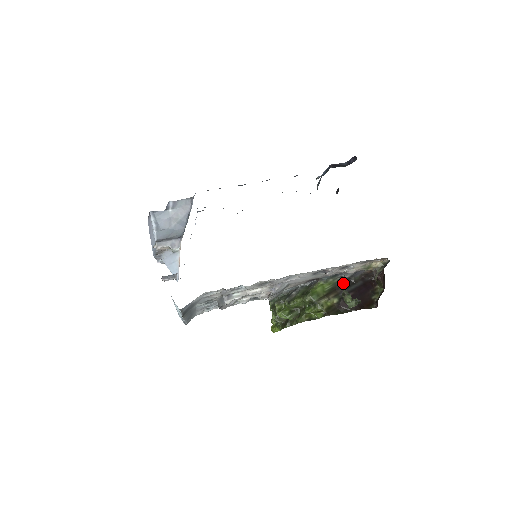
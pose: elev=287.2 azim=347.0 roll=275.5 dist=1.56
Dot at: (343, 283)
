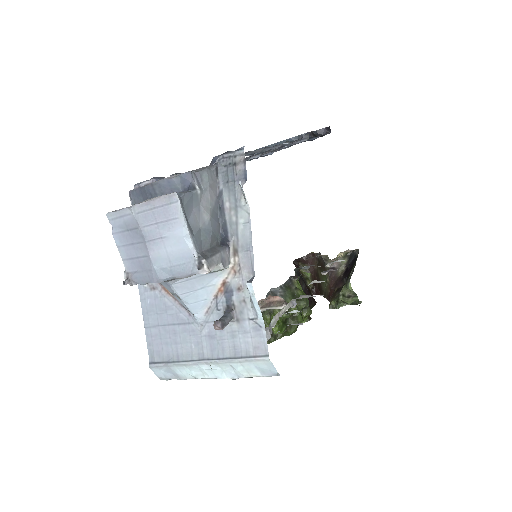
Dot at: (299, 275)
